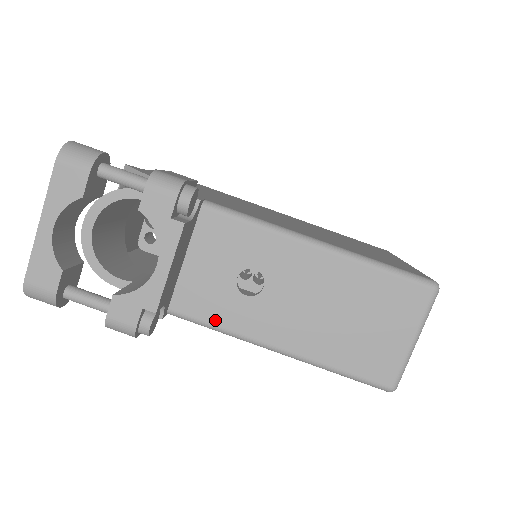
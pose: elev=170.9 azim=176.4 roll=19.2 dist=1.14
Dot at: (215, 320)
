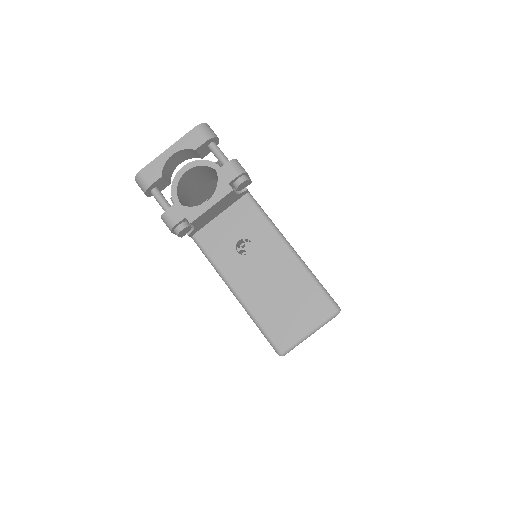
Dot at: (213, 255)
